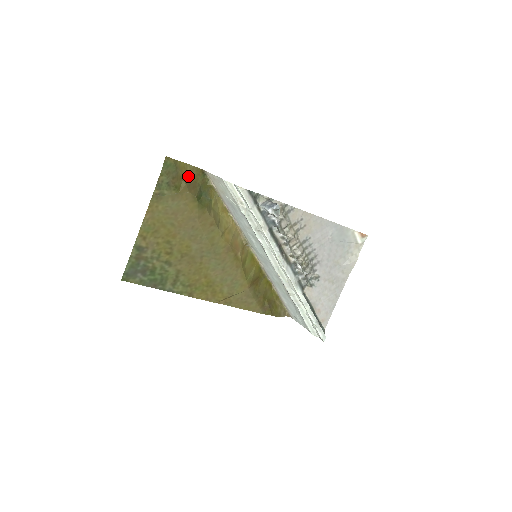
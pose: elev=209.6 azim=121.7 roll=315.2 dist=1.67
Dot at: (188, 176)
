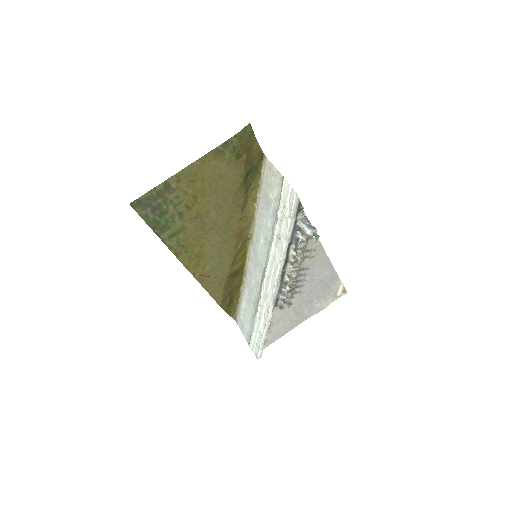
Dot at: (251, 151)
